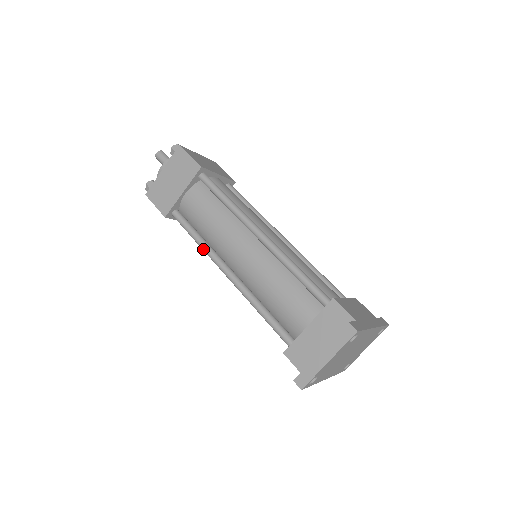
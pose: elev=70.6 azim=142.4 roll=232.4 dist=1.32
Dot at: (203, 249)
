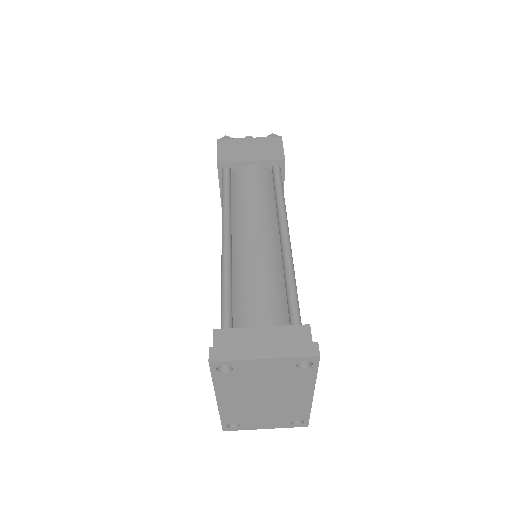
Dot at: (224, 206)
